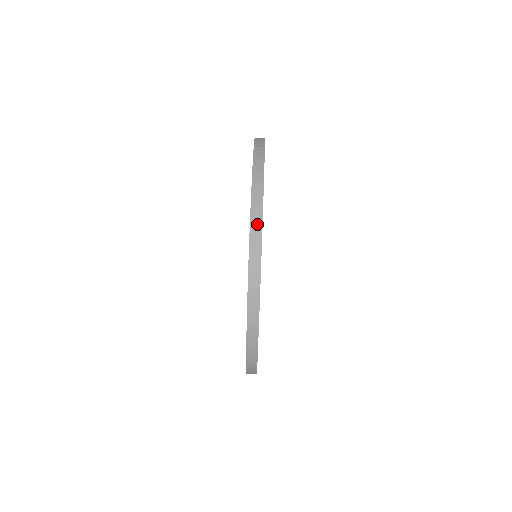
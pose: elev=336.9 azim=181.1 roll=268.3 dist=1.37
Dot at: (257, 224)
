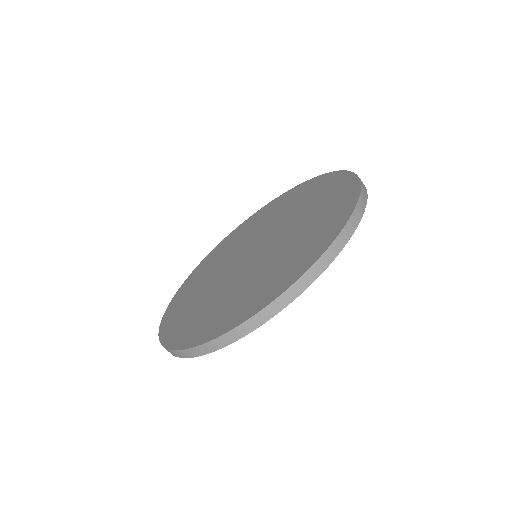
Dot at: (206, 350)
